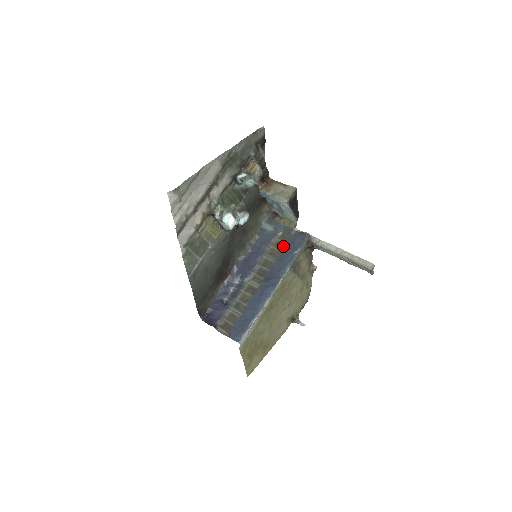
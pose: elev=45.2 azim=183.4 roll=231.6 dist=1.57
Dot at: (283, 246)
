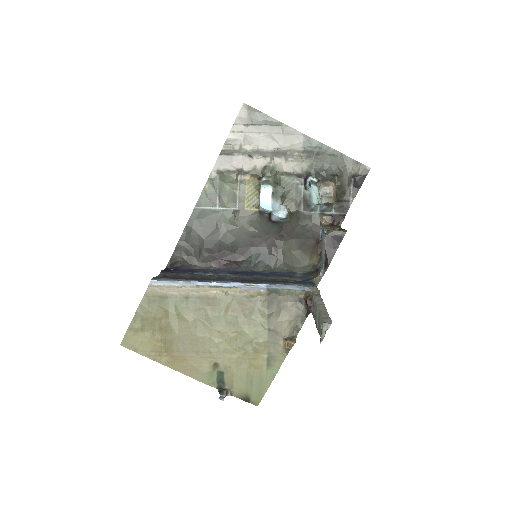
Dot at: (287, 281)
